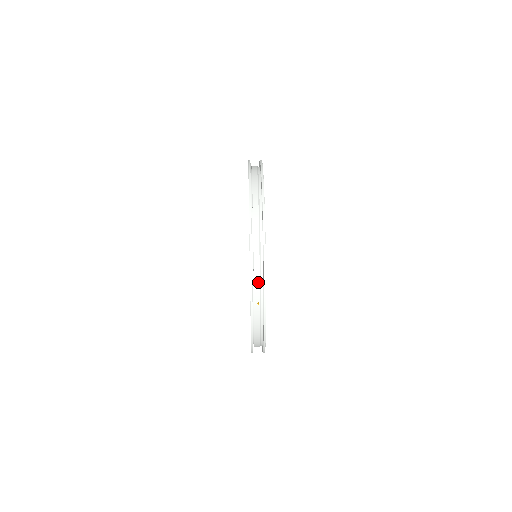
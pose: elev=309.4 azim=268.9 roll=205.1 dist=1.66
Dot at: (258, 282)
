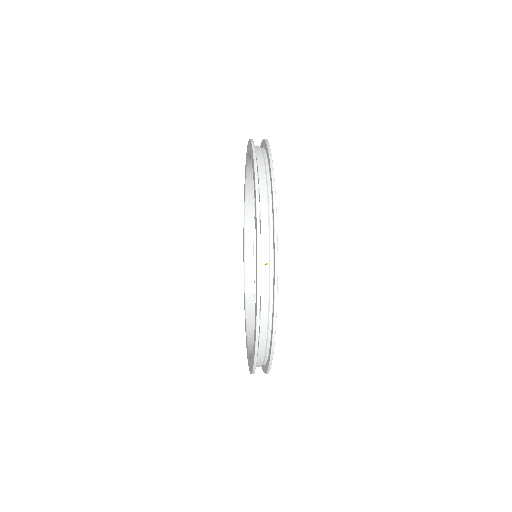
Dot at: (266, 235)
